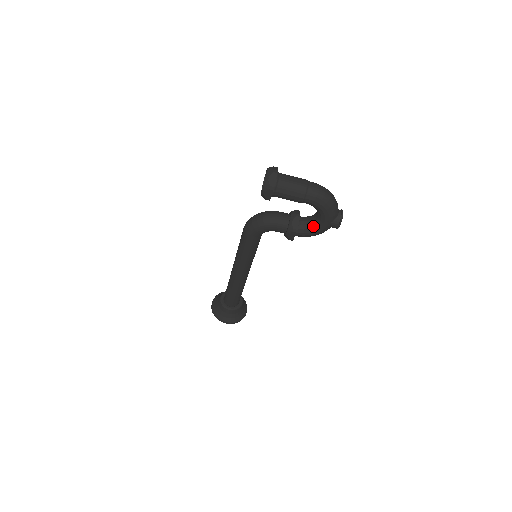
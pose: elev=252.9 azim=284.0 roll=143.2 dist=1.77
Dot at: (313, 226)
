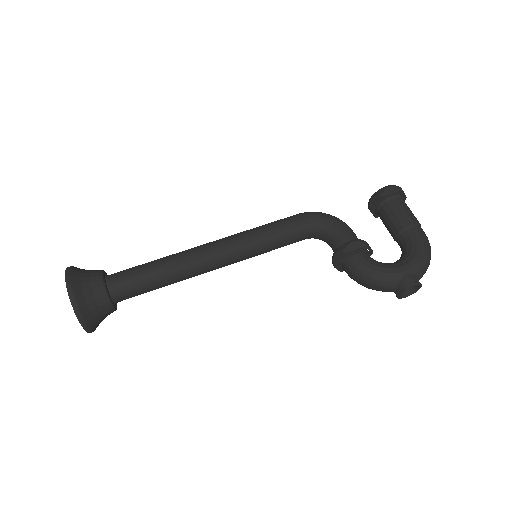
Dot at: (383, 263)
